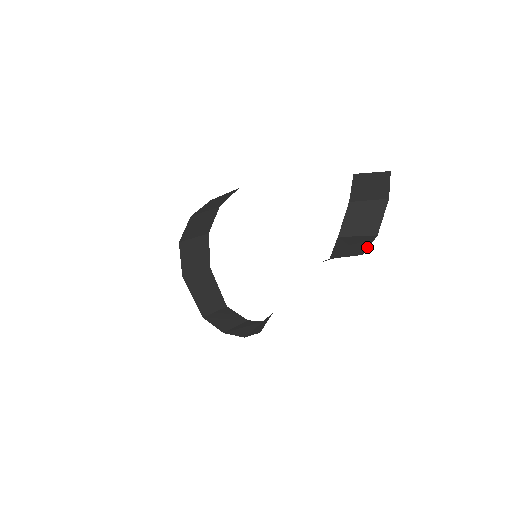
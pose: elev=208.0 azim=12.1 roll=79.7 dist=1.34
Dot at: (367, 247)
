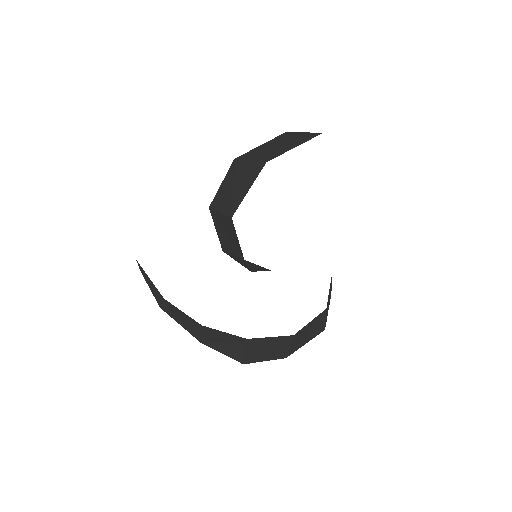
Dot at: occluded
